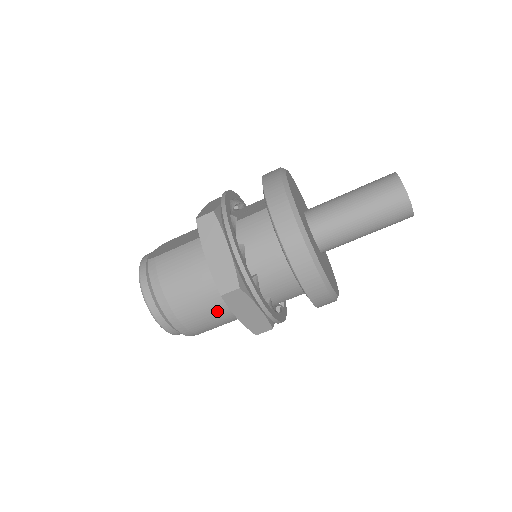
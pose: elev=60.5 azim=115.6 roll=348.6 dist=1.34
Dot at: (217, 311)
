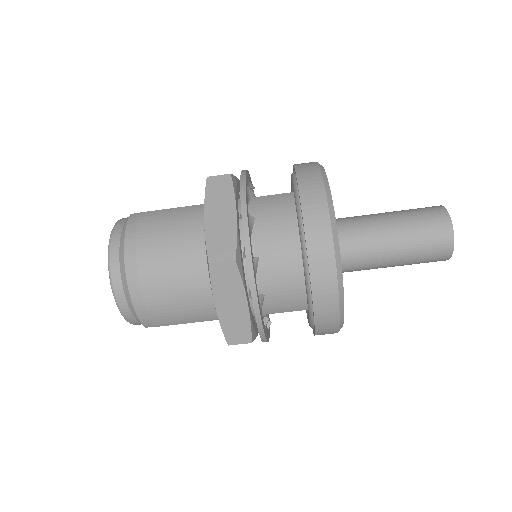
Dot at: (193, 294)
